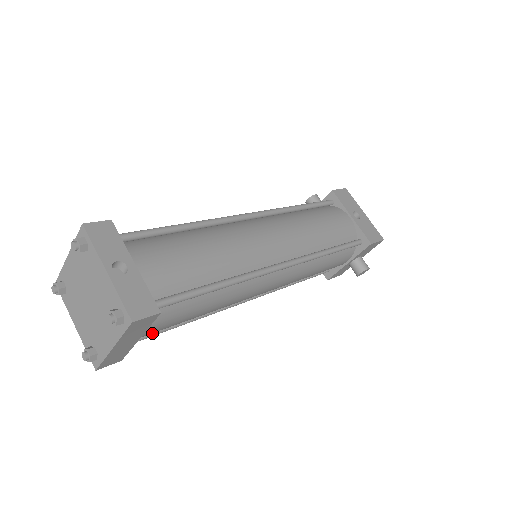
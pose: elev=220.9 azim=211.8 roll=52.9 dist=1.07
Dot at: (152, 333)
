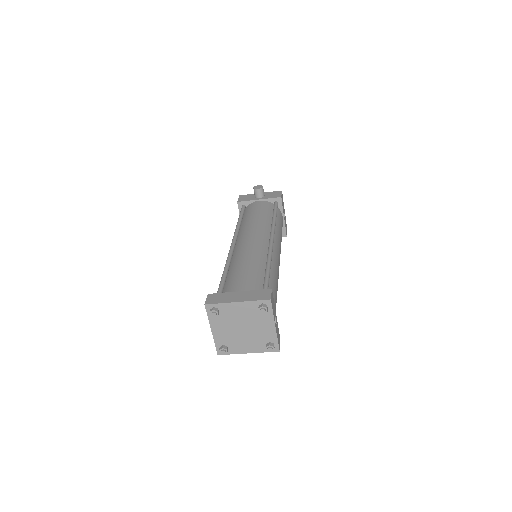
Dot at: occluded
